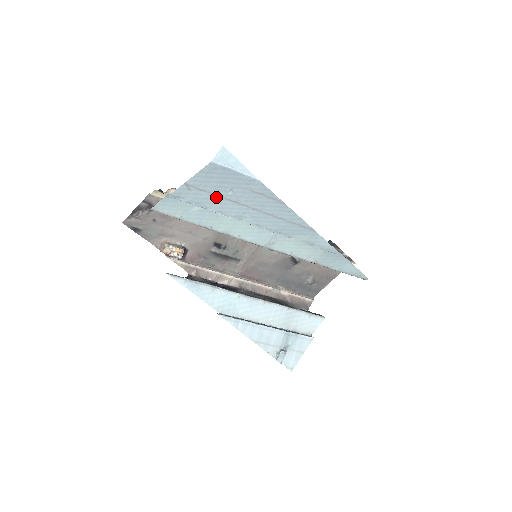
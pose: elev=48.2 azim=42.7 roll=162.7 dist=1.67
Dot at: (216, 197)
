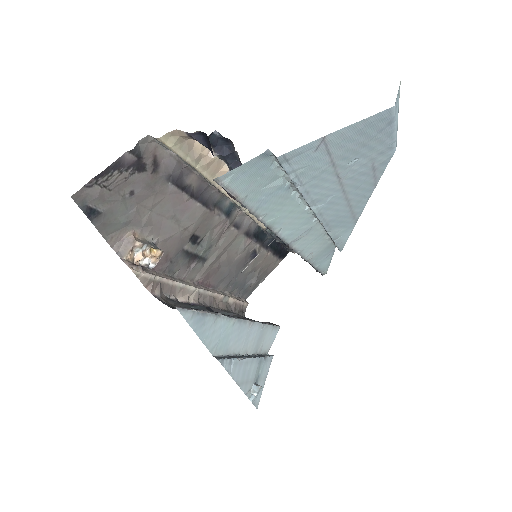
Dot at: (329, 168)
